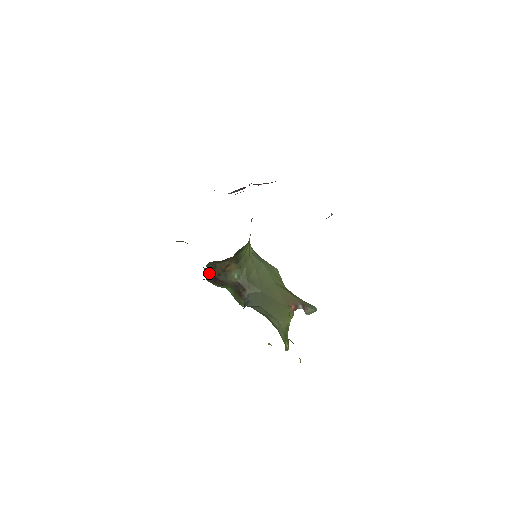
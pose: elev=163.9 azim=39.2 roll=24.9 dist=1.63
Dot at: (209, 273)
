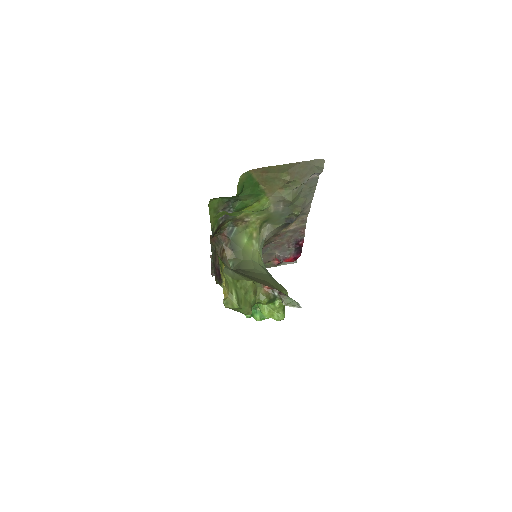
Dot at: (215, 266)
